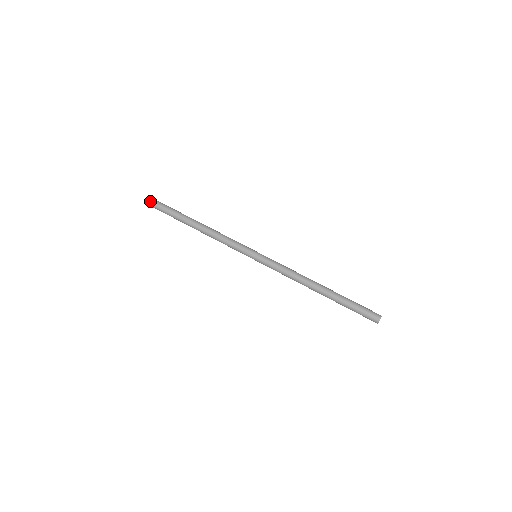
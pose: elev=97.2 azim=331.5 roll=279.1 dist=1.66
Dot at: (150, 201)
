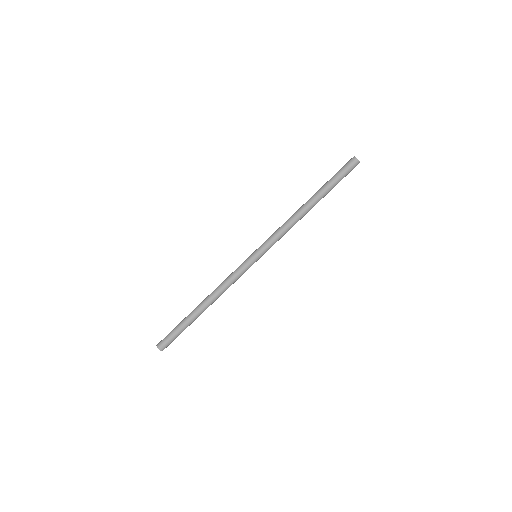
Dot at: (161, 343)
